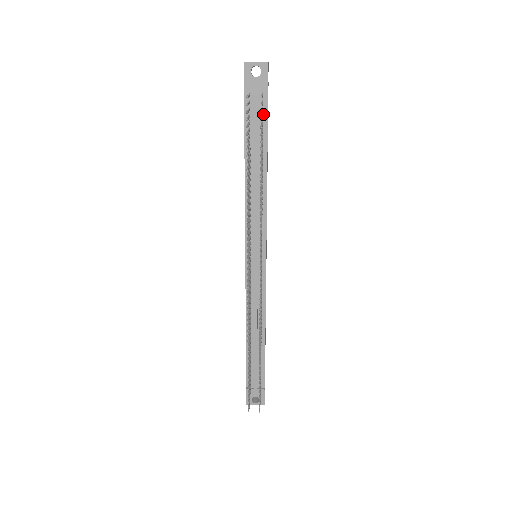
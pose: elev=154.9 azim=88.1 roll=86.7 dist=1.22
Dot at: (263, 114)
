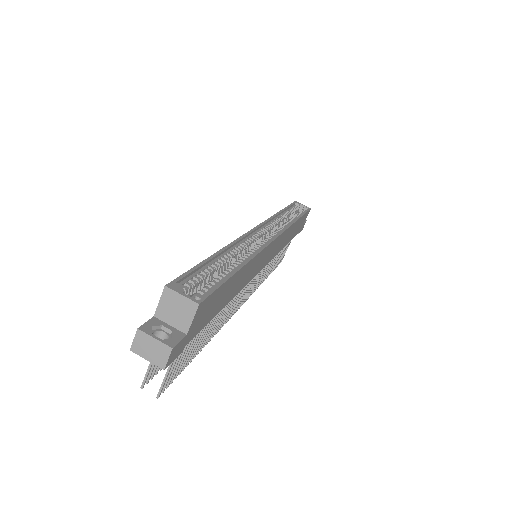
Dot at: occluded
